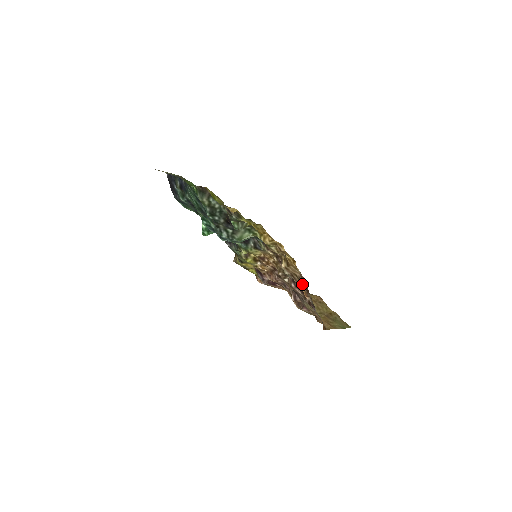
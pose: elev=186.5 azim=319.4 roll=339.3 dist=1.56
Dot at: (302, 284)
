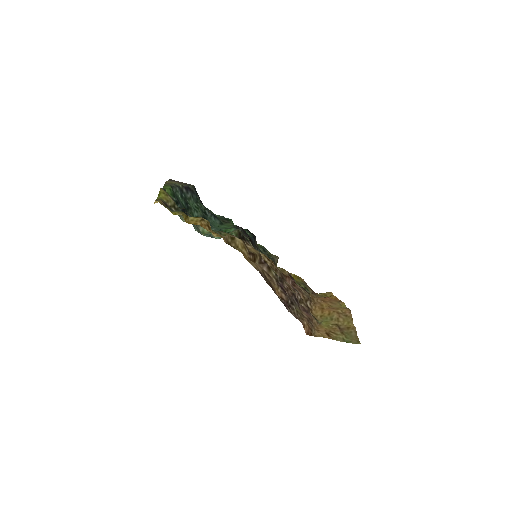
Dot at: (268, 281)
